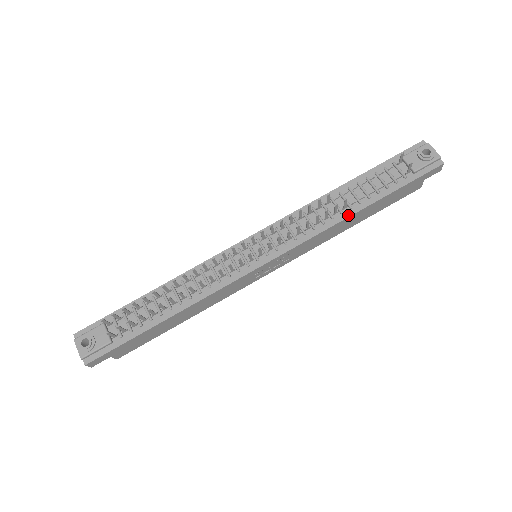
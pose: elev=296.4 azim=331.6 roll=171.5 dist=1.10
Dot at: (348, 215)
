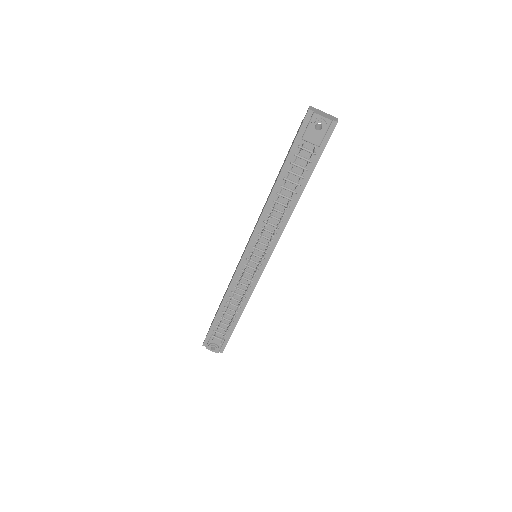
Dot at: (294, 206)
